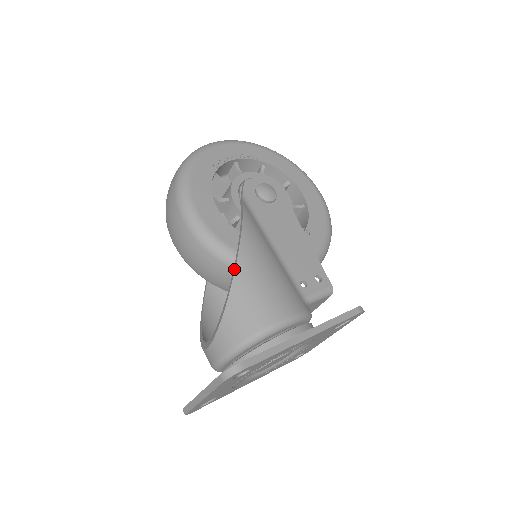
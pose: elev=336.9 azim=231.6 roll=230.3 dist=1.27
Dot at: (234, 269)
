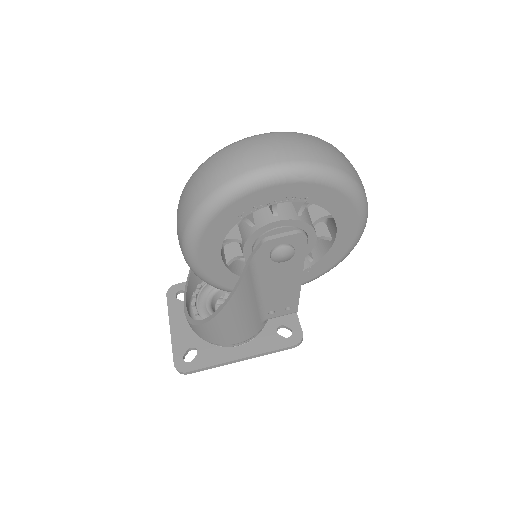
Dot at: (209, 319)
